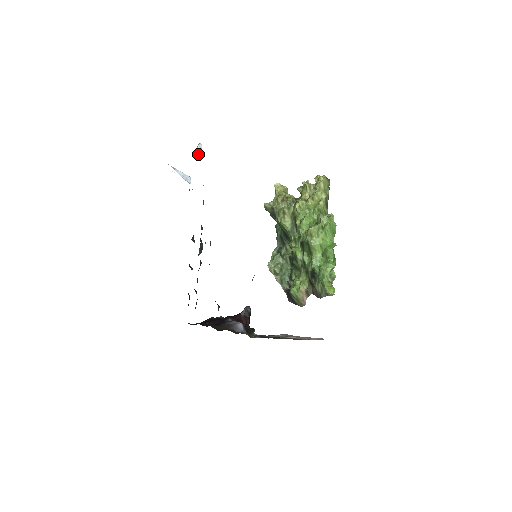
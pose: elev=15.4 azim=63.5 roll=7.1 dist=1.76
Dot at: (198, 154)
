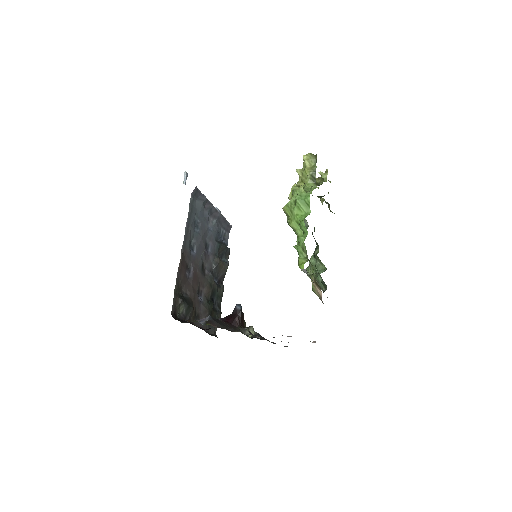
Dot at: (184, 180)
